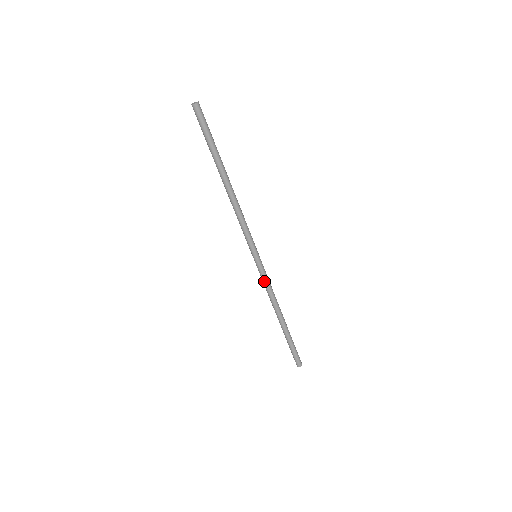
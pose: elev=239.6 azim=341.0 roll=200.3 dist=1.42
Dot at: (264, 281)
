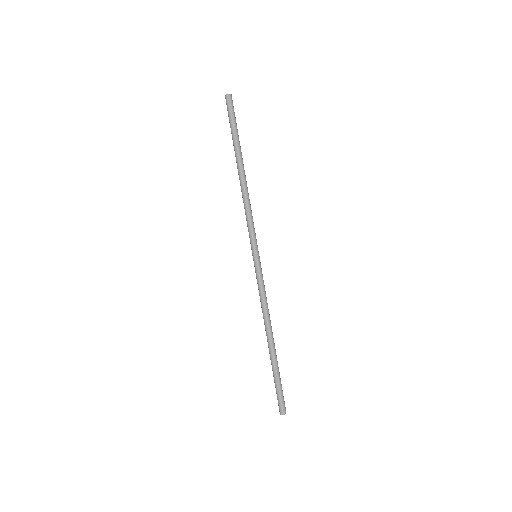
Dot at: (259, 286)
